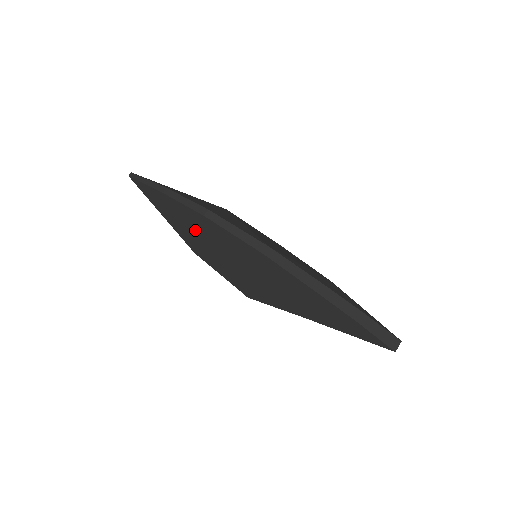
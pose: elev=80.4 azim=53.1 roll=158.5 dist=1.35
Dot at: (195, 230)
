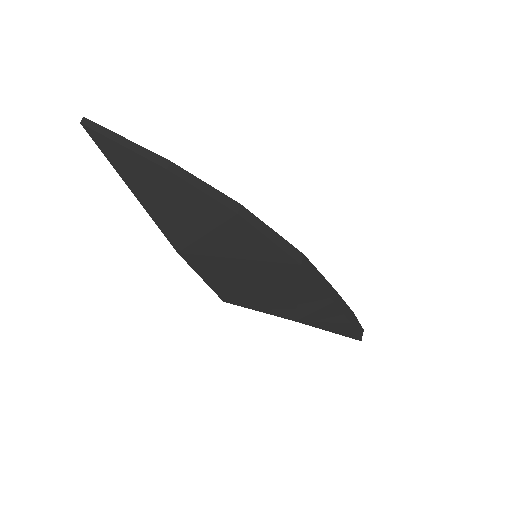
Dot at: (204, 227)
